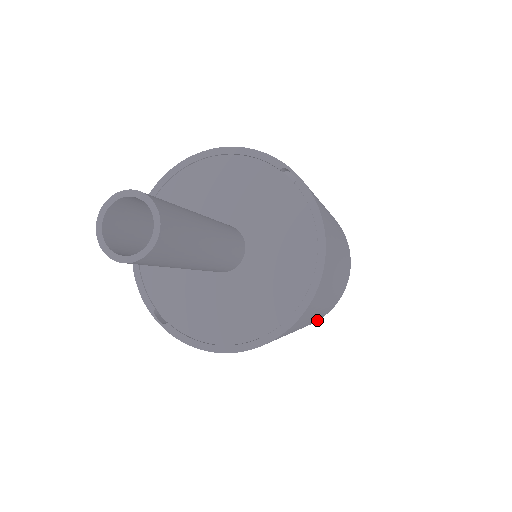
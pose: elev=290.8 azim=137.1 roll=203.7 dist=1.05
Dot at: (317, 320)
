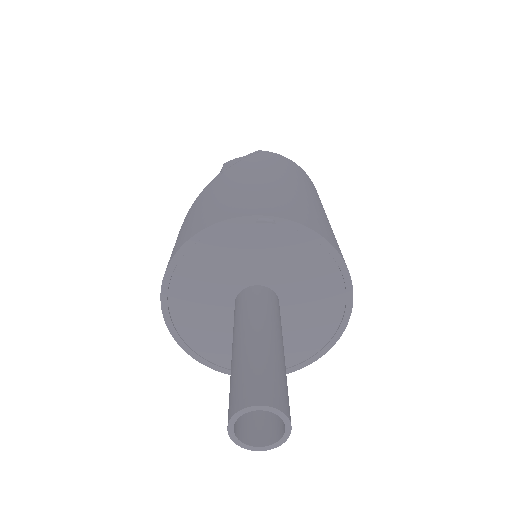
Dot at: occluded
